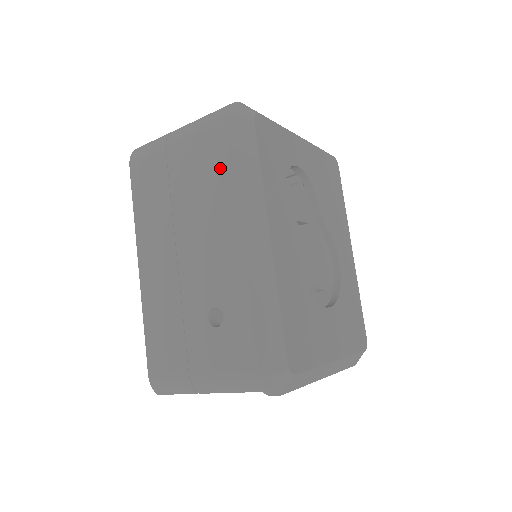
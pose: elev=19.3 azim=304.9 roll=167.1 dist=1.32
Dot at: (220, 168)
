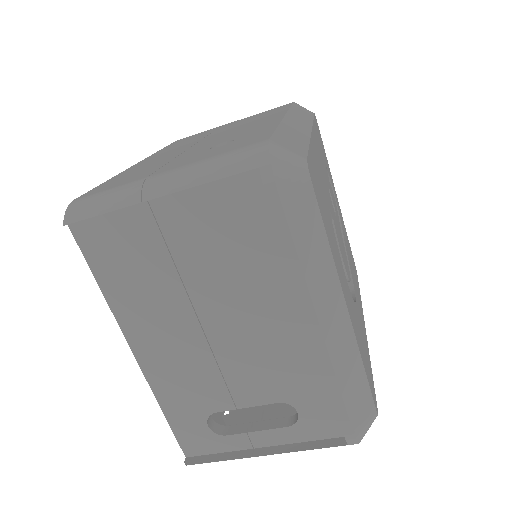
Dot at: (275, 111)
